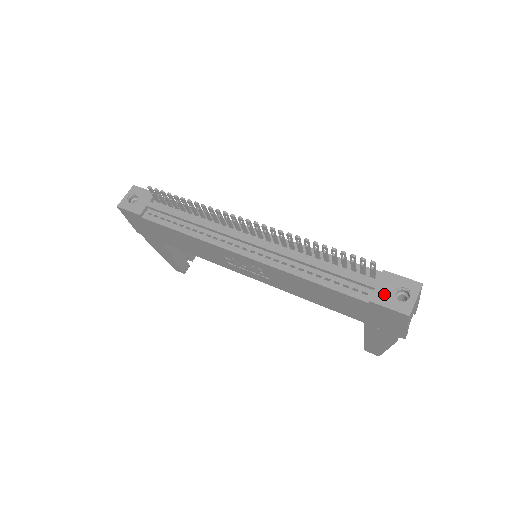
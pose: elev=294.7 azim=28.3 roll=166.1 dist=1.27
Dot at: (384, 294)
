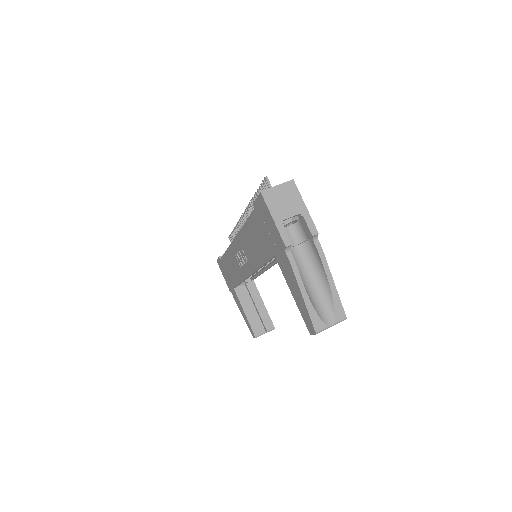
Dot at: occluded
